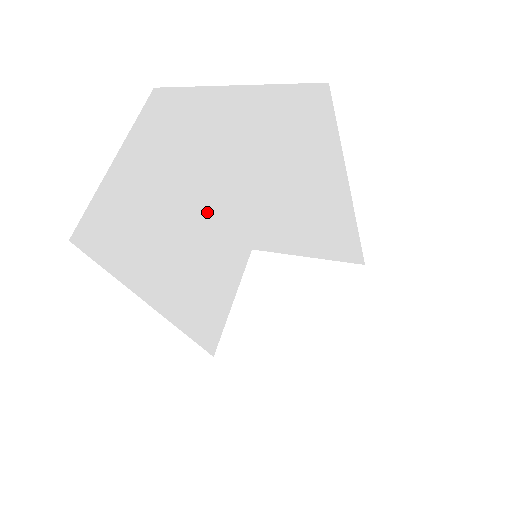
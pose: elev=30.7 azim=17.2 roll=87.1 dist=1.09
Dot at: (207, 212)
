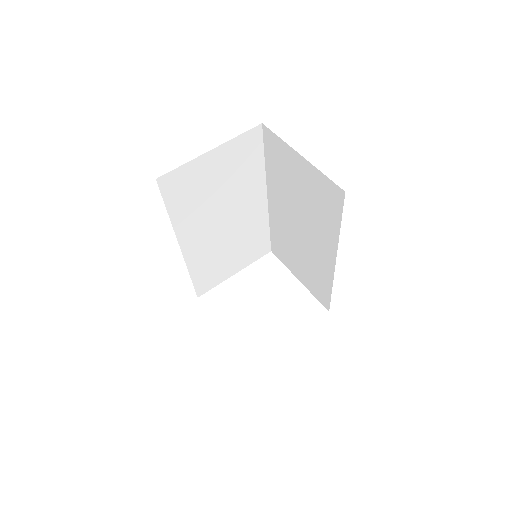
Dot at: (252, 210)
